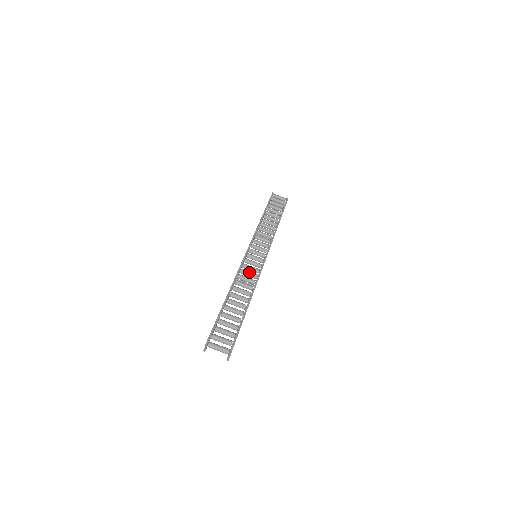
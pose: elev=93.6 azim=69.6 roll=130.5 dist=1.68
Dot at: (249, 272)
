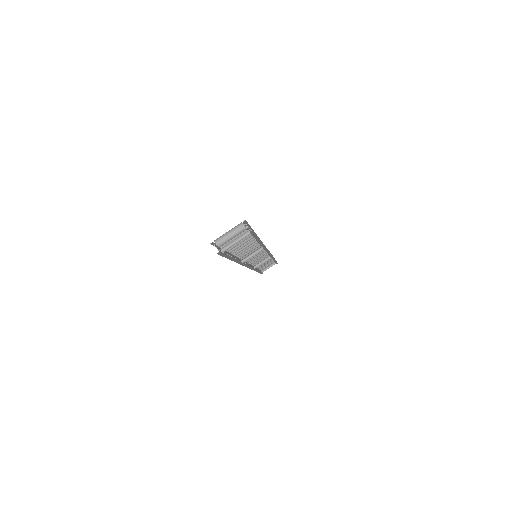
Dot at: occluded
